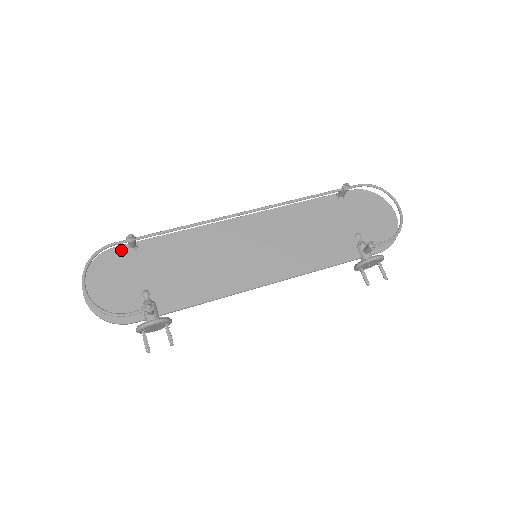
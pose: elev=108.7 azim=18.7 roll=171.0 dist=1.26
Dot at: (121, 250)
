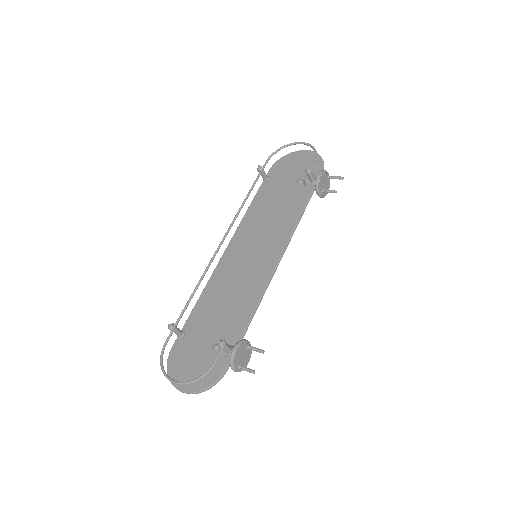
Dot at: (177, 345)
